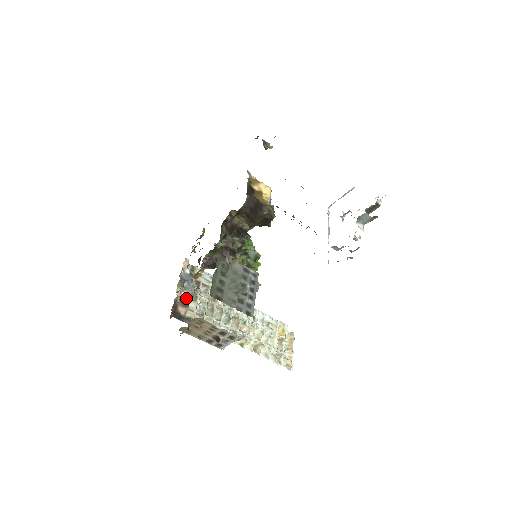
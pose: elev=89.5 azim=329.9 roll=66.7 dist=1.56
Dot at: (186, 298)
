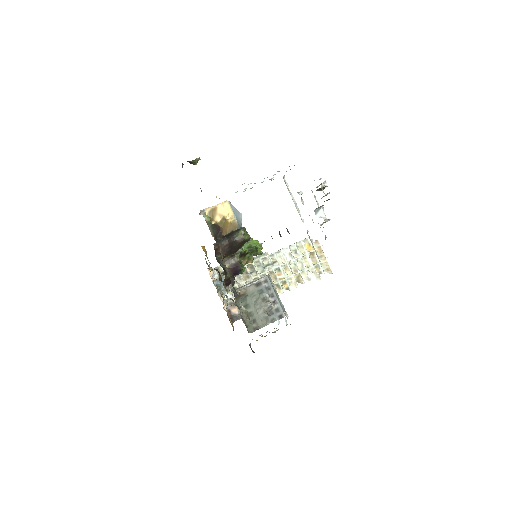
Dot at: occluded
